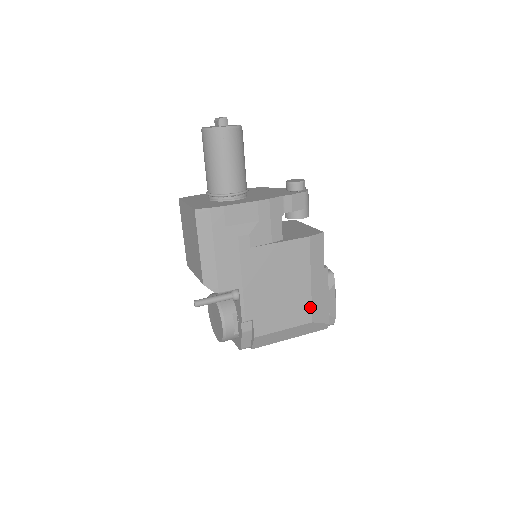
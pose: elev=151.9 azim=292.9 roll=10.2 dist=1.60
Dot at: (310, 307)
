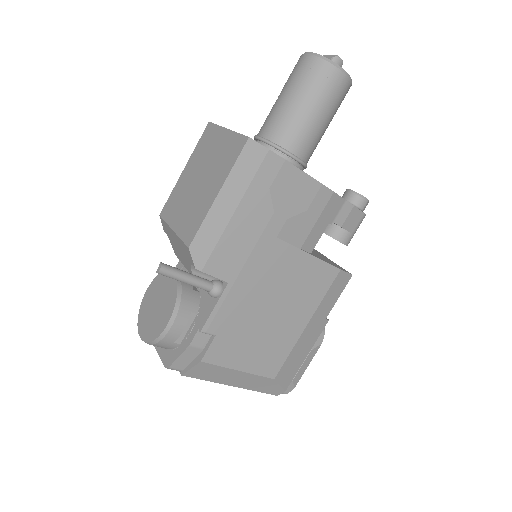
Dot at: (284, 358)
